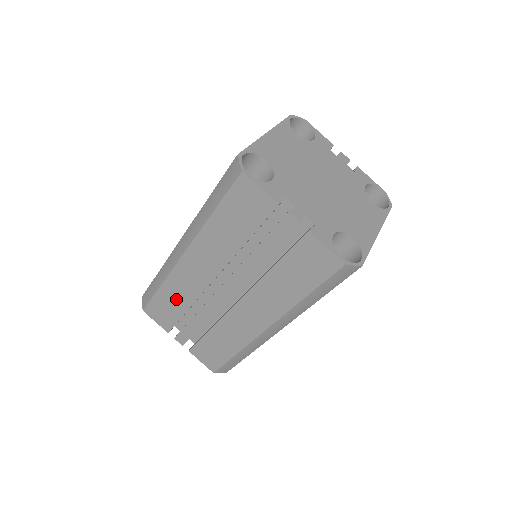
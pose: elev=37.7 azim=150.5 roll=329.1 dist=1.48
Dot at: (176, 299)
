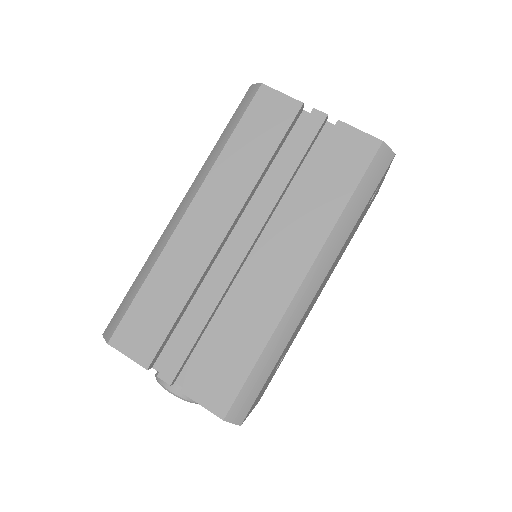
Dot at: (169, 291)
